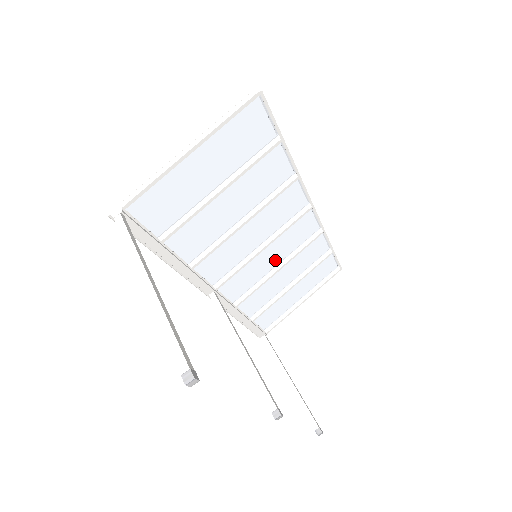
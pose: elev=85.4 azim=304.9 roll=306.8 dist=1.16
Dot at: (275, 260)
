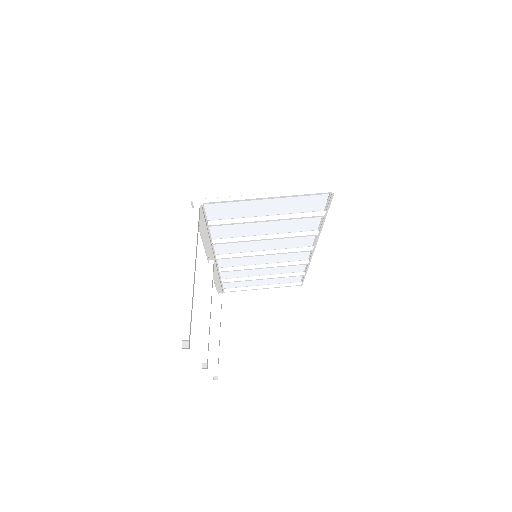
Dot at: (265, 261)
